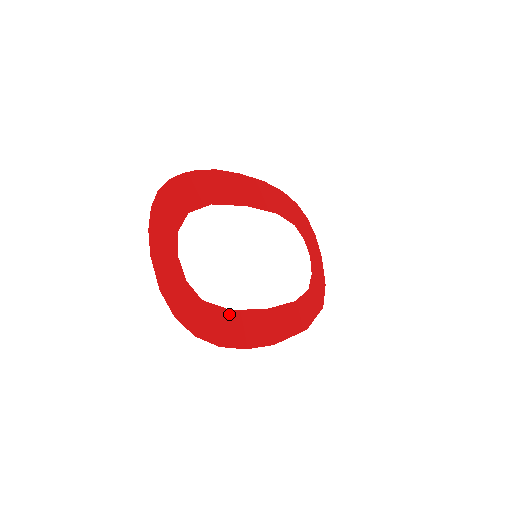
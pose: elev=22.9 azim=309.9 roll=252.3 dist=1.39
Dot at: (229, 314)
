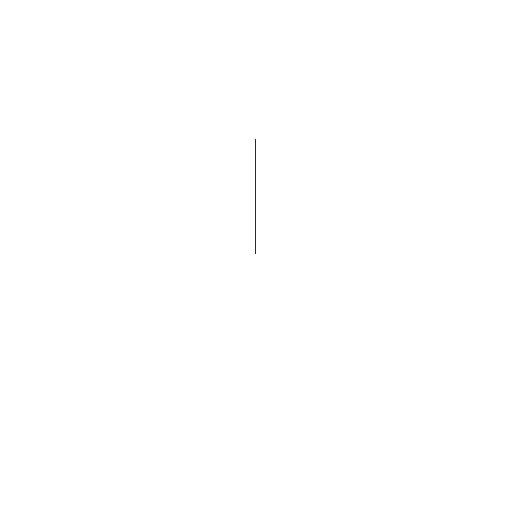
Dot at: occluded
